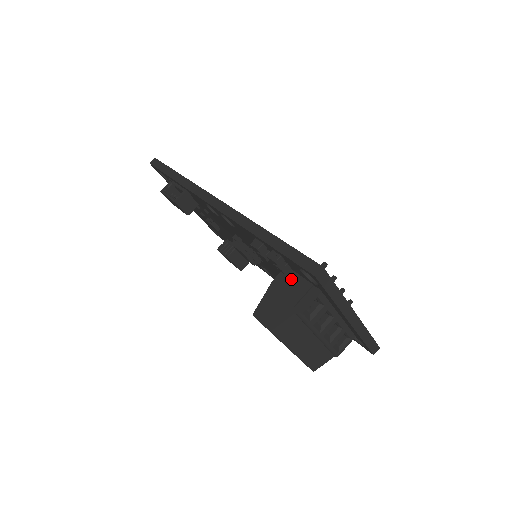
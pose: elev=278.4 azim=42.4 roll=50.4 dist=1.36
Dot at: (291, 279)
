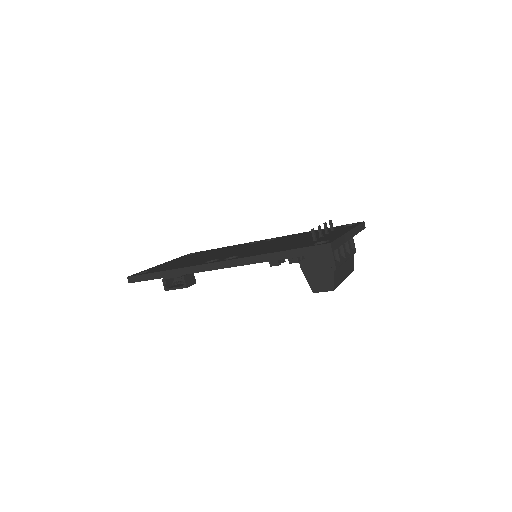
Dot at: (309, 257)
